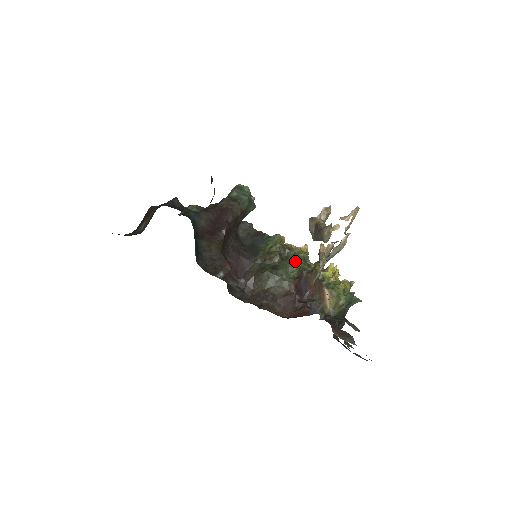
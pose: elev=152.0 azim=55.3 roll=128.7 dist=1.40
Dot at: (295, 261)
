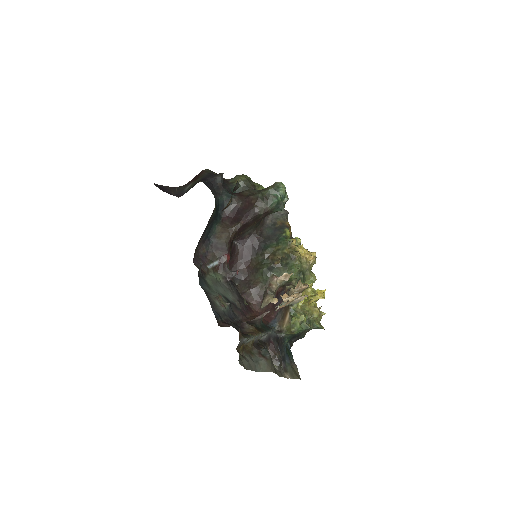
Dot at: (290, 271)
